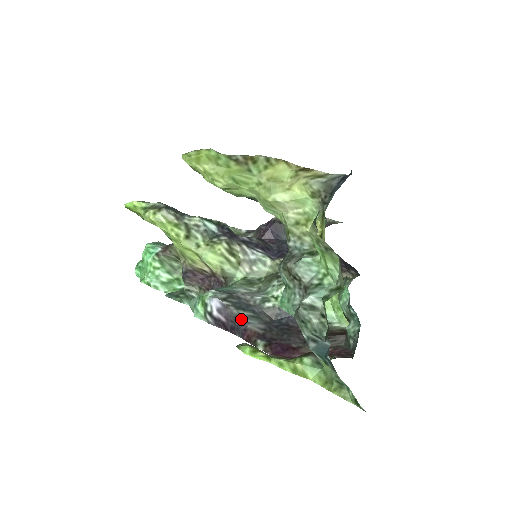
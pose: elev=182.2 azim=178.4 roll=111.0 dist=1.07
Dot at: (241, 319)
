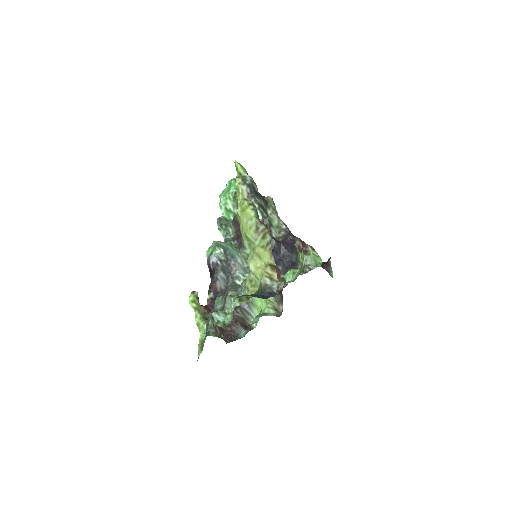
Dot at: (218, 276)
